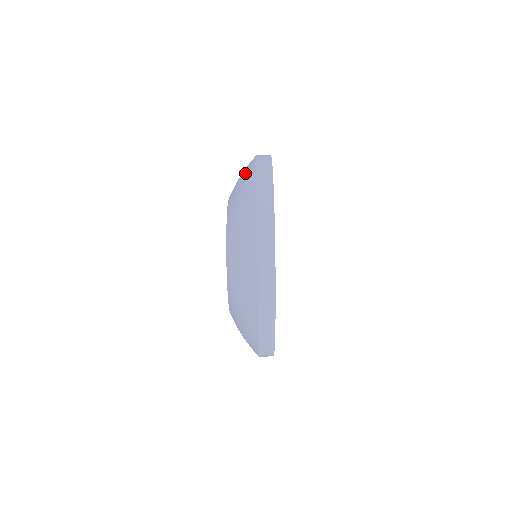
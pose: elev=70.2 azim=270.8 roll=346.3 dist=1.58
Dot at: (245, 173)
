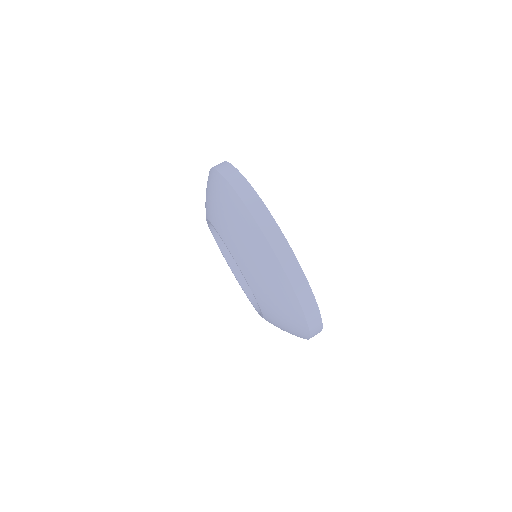
Dot at: (217, 191)
